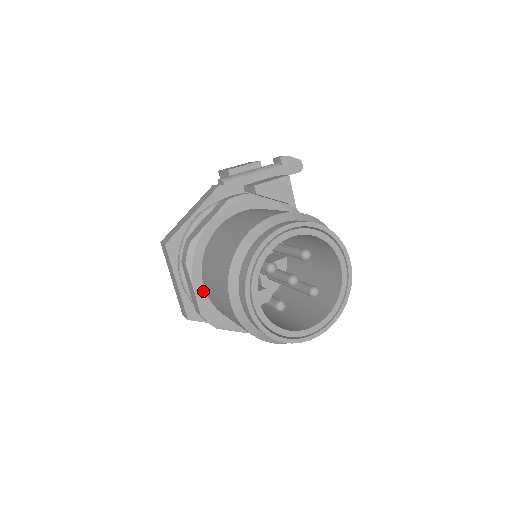
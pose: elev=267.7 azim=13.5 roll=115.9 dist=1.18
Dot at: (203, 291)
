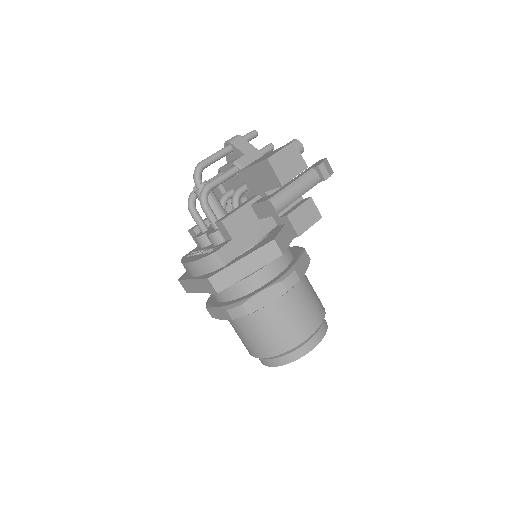
Dot at: occluded
